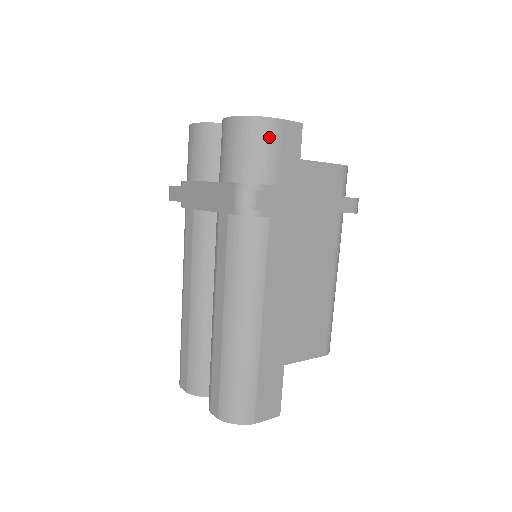
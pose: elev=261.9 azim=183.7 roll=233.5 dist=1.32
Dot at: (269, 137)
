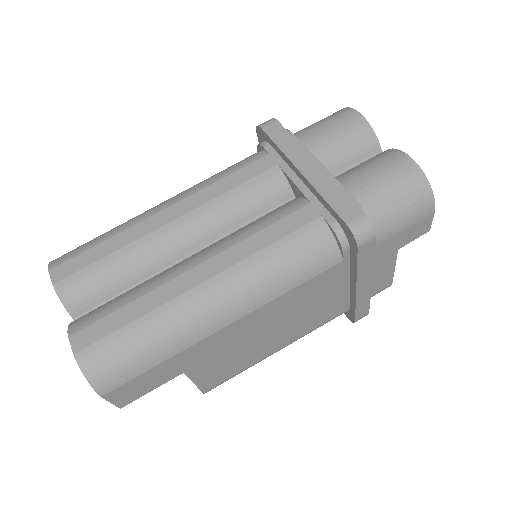
Dot at: (417, 212)
